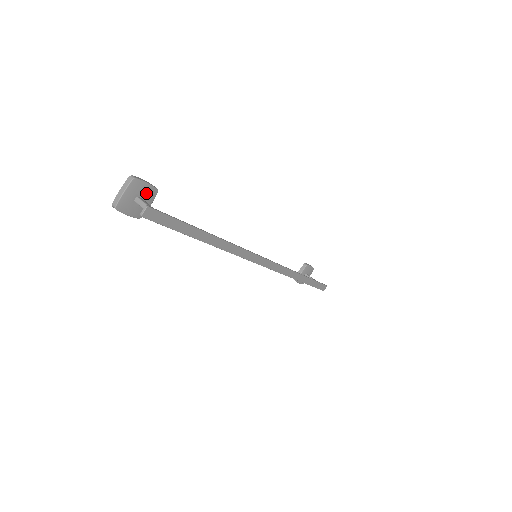
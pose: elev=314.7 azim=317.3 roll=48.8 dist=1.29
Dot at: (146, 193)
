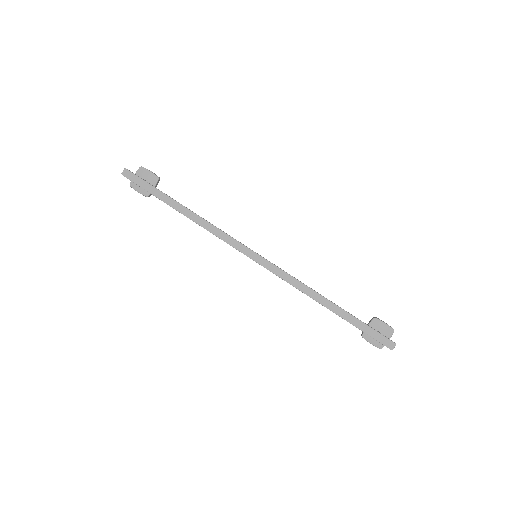
Dot at: (149, 178)
